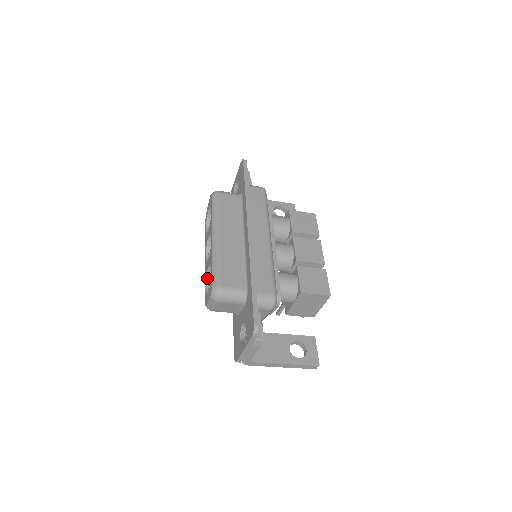
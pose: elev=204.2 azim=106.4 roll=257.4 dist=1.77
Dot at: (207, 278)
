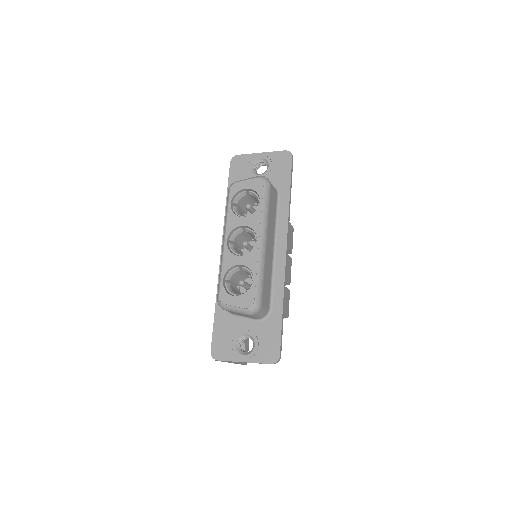
Dot at: (228, 271)
